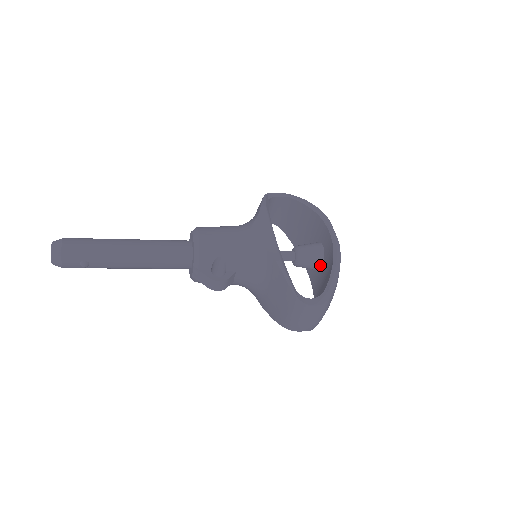
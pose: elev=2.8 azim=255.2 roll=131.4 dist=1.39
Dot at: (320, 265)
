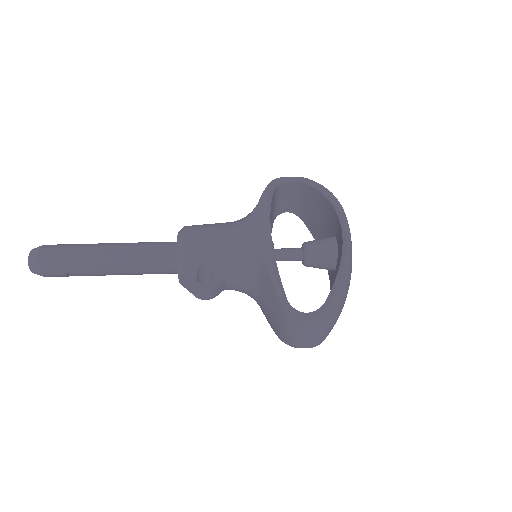
Dot at: (333, 265)
